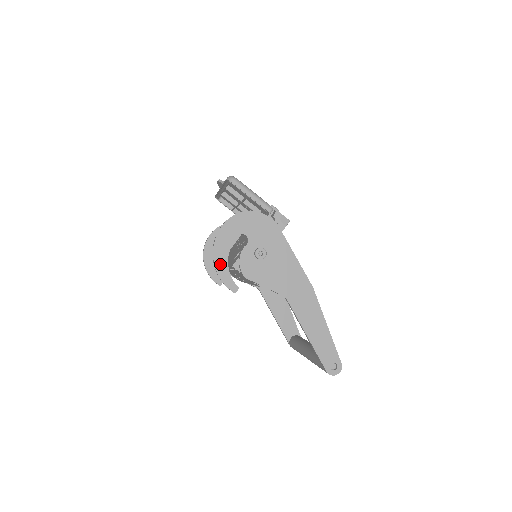
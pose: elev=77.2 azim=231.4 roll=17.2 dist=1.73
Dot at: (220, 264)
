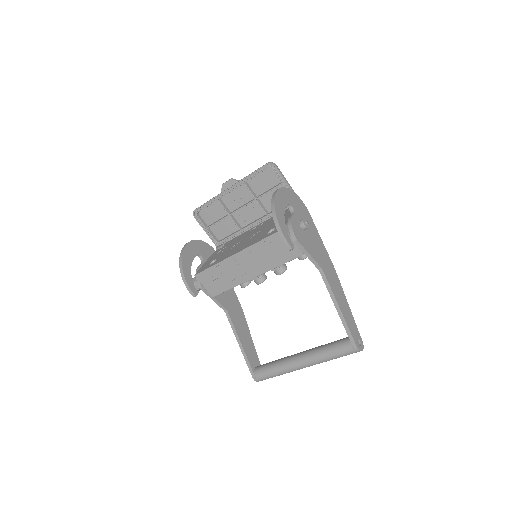
Dot at: (280, 220)
